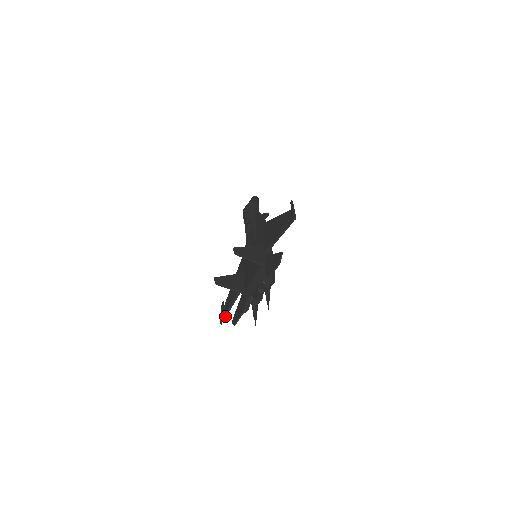
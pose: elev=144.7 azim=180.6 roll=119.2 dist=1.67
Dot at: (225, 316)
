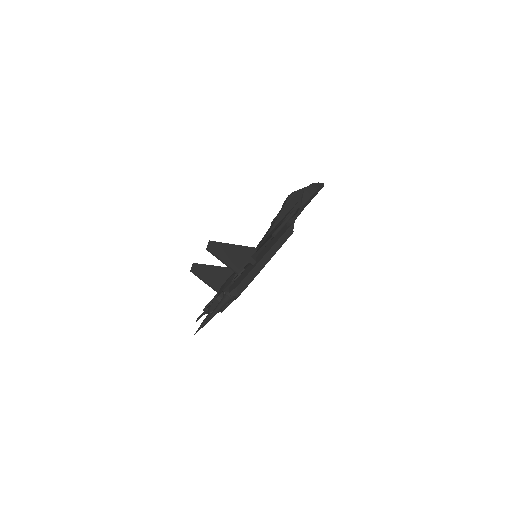
Dot at: (208, 305)
